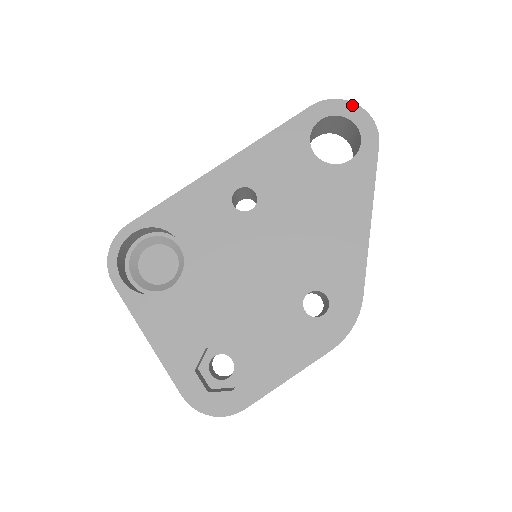
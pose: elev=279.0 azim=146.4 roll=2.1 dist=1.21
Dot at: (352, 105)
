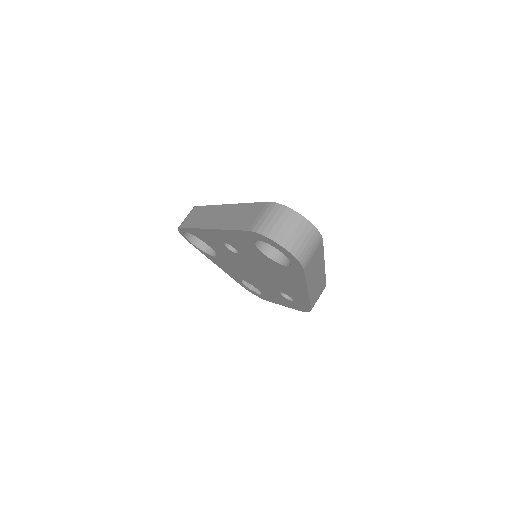
Dot at: (277, 244)
